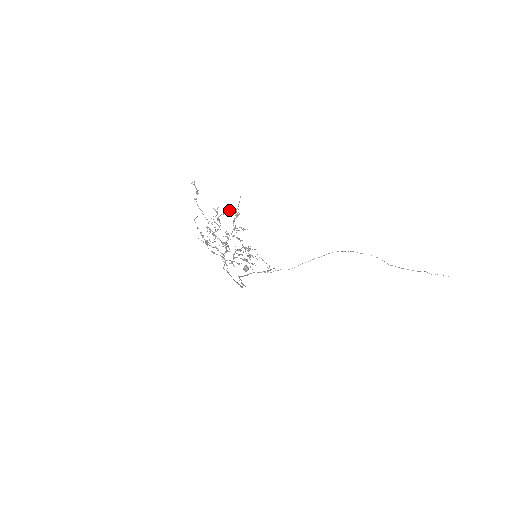
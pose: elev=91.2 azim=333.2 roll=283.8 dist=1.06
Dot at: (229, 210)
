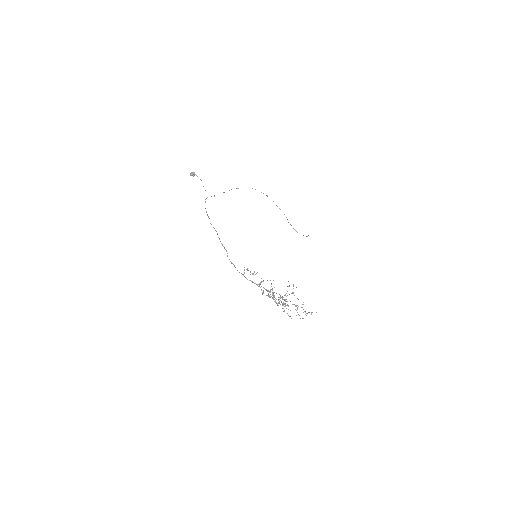
Dot at: occluded
